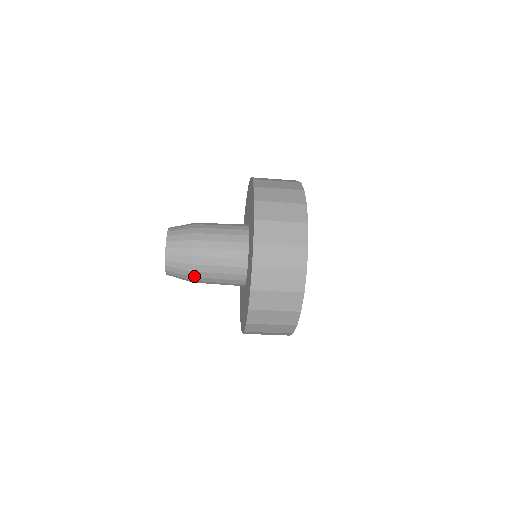
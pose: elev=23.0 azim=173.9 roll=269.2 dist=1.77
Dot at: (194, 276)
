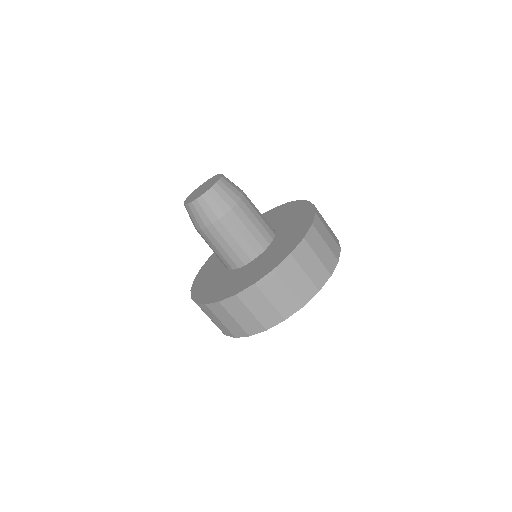
Dot at: (228, 215)
